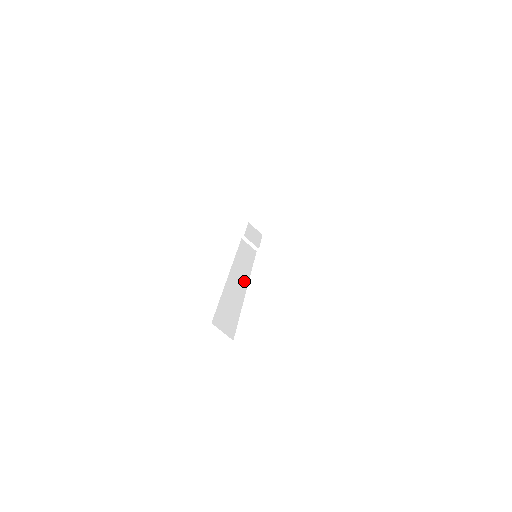
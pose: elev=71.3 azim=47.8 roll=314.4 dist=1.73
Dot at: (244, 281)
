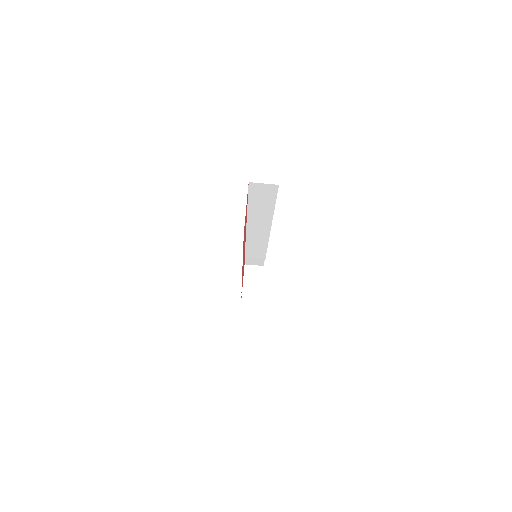
Dot at: occluded
